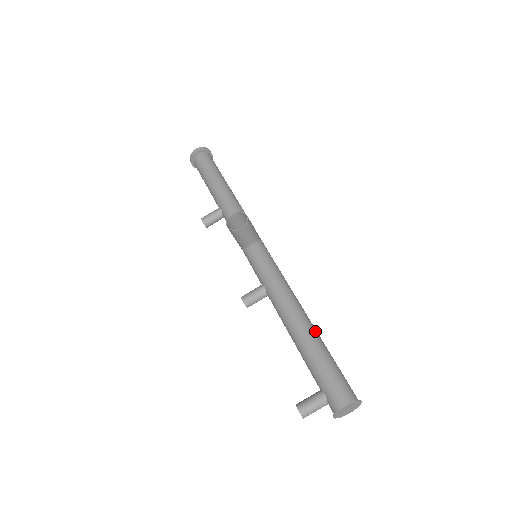
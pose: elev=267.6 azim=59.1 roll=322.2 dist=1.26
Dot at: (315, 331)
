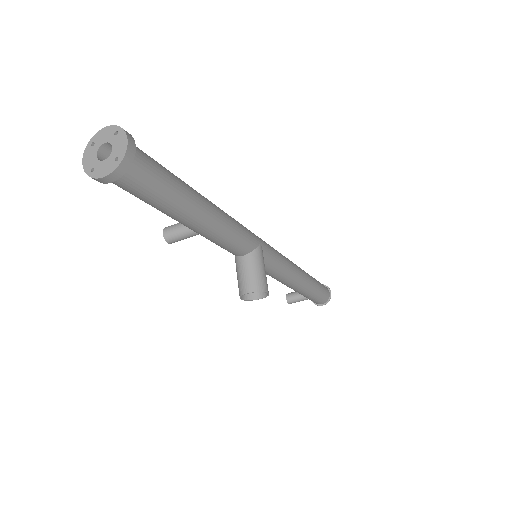
Dot at: (310, 284)
